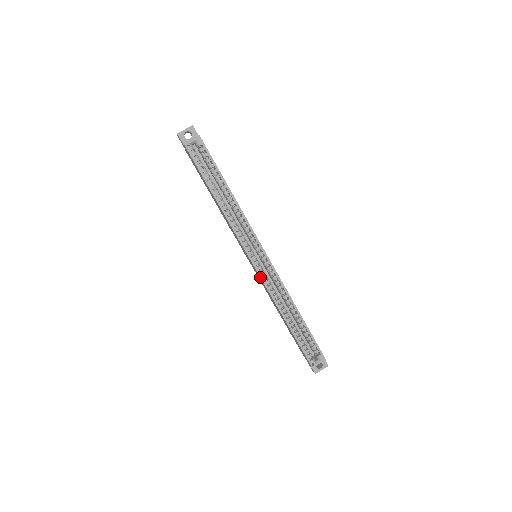
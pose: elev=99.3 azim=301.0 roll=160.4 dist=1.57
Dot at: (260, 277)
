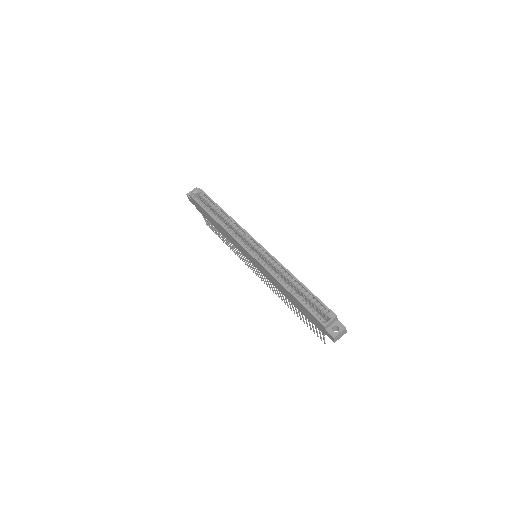
Dot at: (256, 260)
